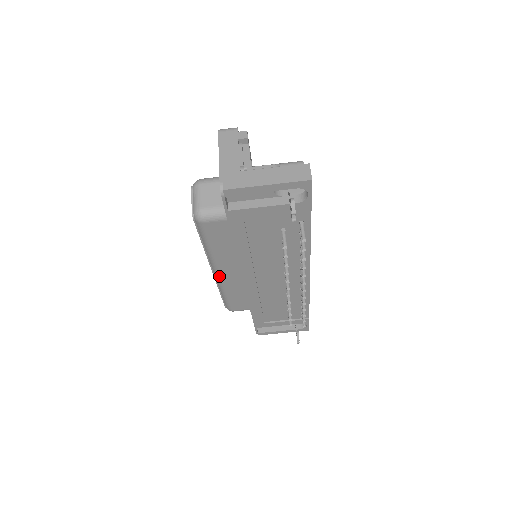
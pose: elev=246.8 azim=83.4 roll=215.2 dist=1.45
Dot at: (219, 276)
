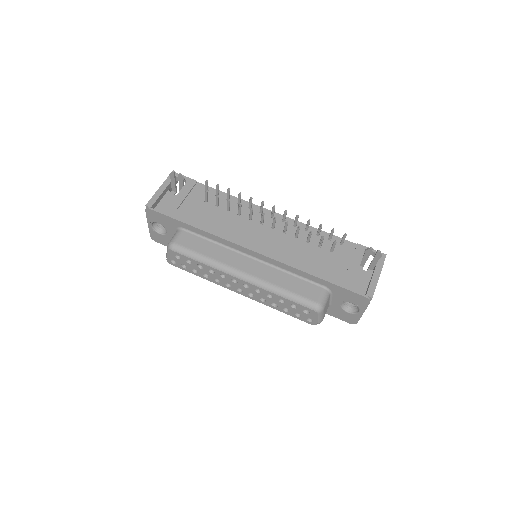
Dot at: (247, 275)
